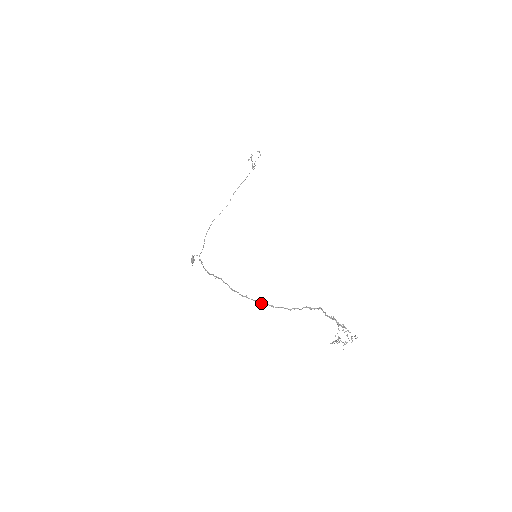
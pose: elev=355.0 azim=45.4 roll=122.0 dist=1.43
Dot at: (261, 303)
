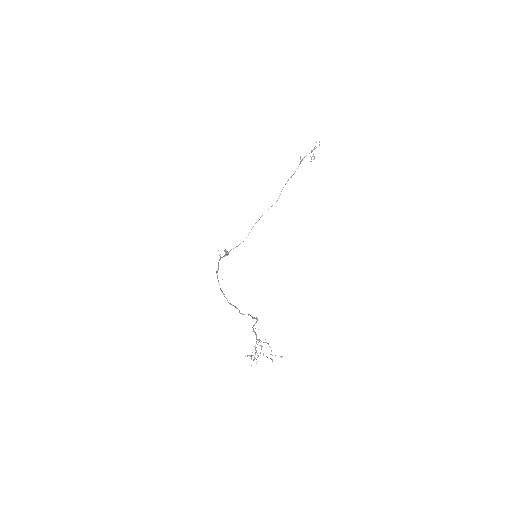
Dot at: (229, 303)
